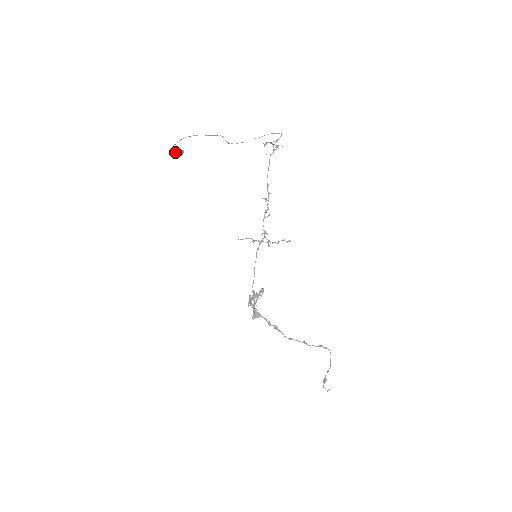
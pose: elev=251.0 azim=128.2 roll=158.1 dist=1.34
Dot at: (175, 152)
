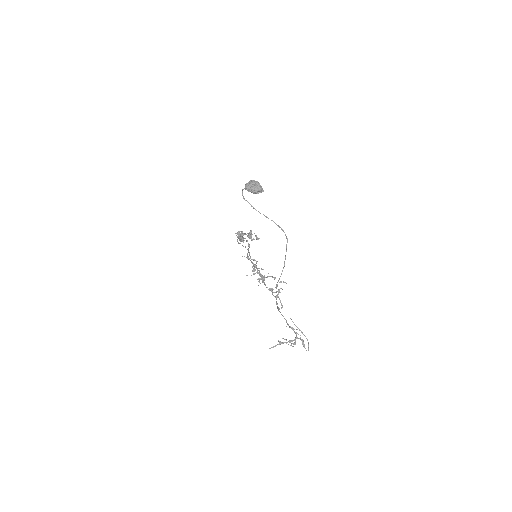
Dot at: occluded
